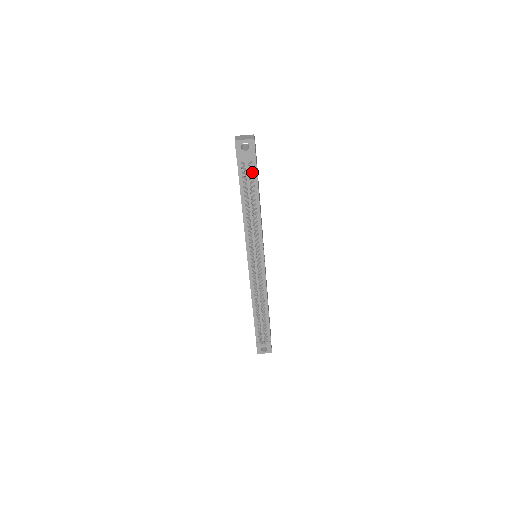
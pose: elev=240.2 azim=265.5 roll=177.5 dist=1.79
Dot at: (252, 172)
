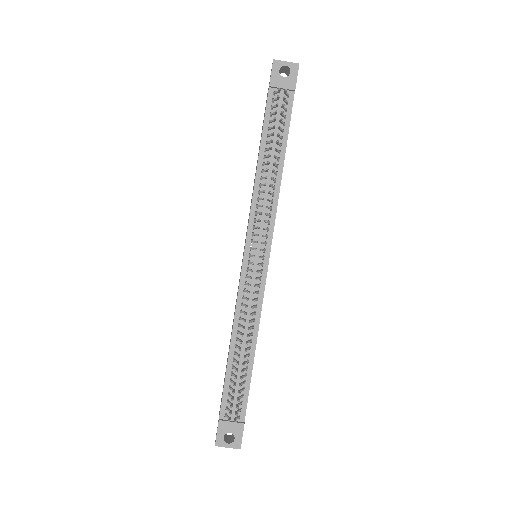
Dot at: (285, 109)
